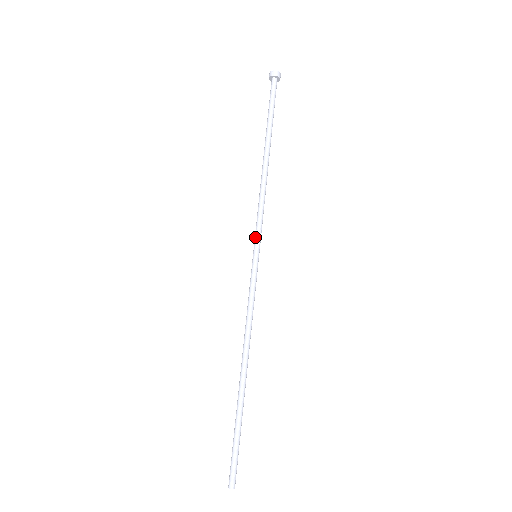
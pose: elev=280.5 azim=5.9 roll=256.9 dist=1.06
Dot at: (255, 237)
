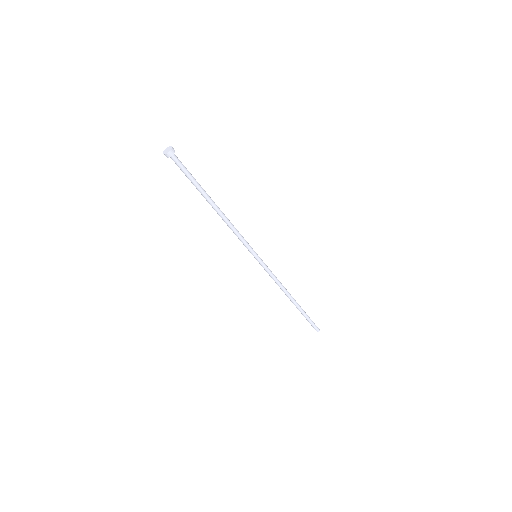
Dot at: (249, 250)
